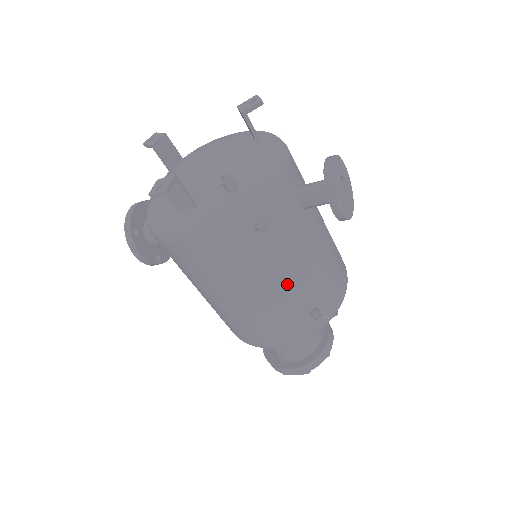
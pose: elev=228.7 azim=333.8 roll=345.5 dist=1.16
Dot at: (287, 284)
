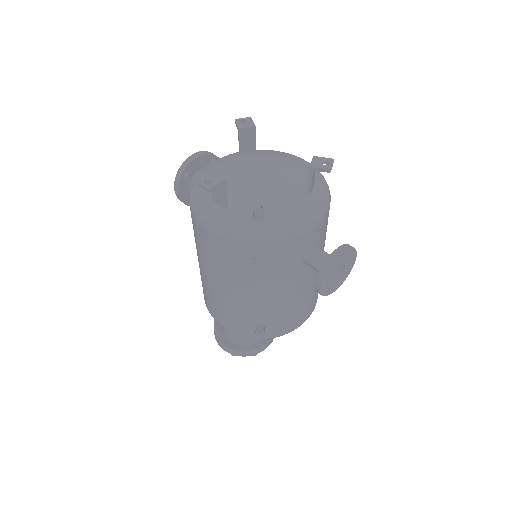
Dot at: (253, 299)
